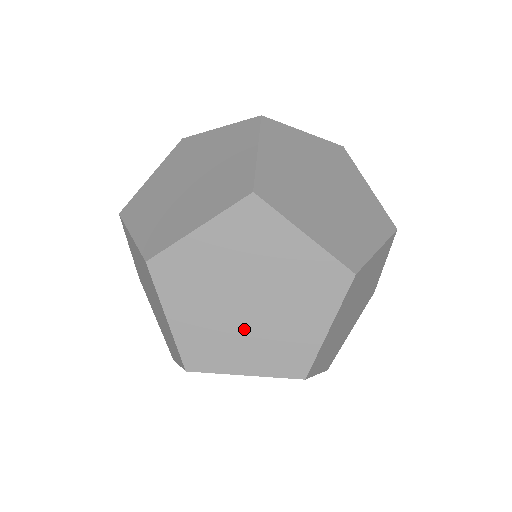
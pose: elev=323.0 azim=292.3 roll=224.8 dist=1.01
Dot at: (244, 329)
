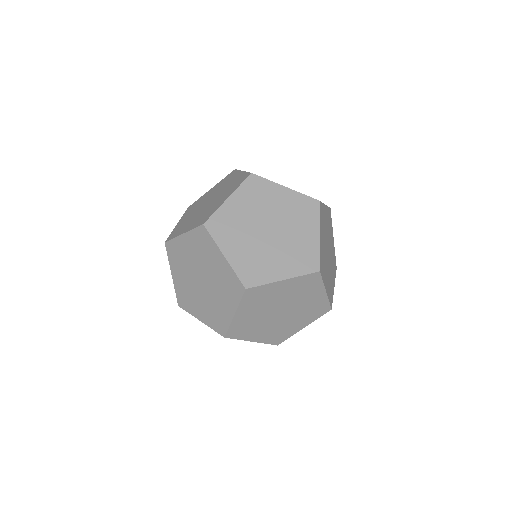
Dot at: (200, 296)
